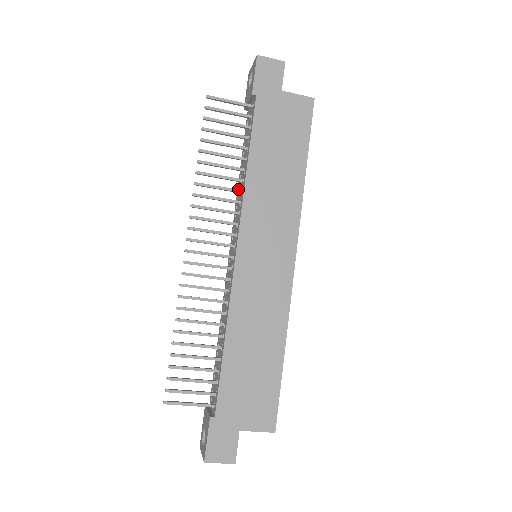
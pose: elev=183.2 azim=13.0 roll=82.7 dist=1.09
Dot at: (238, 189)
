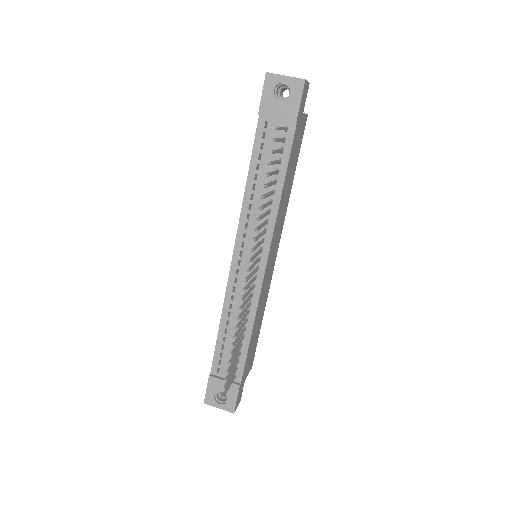
Dot at: (249, 199)
